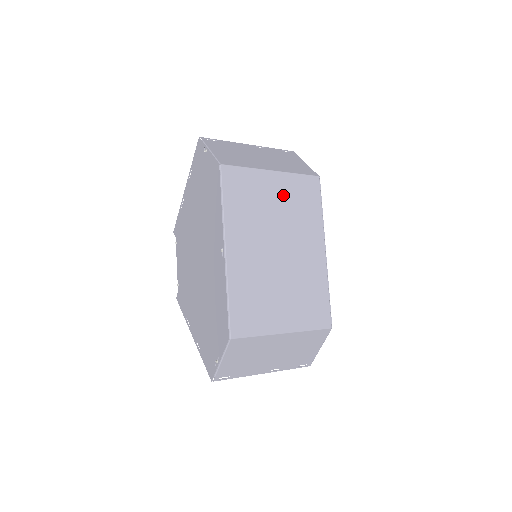
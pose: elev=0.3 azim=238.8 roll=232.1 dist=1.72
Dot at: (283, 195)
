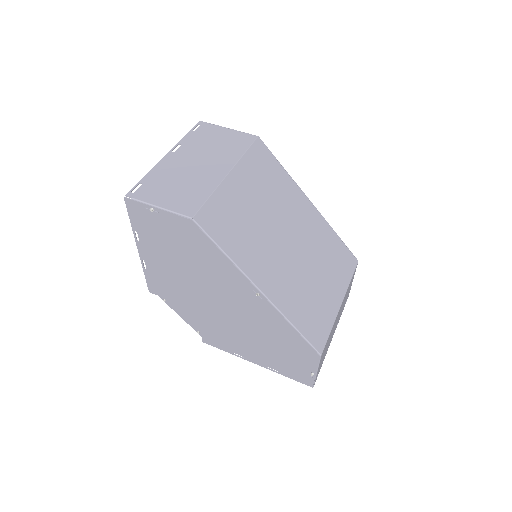
Dot at: (252, 189)
